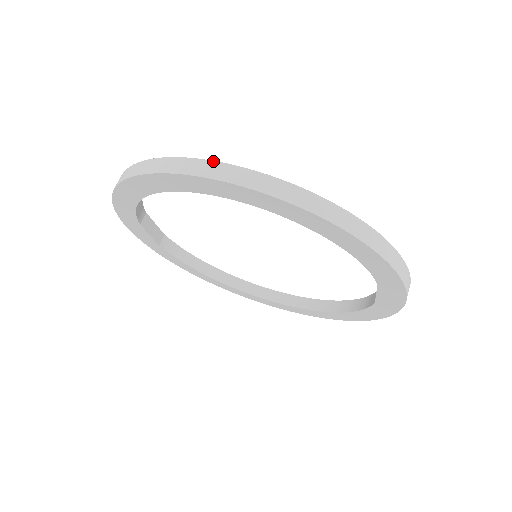
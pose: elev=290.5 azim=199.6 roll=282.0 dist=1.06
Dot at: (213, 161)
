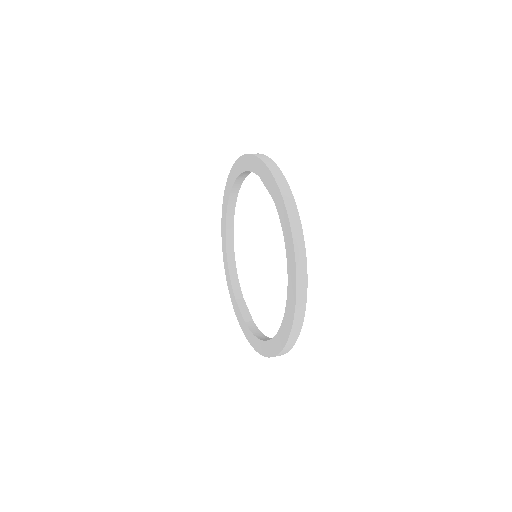
Dot at: occluded
